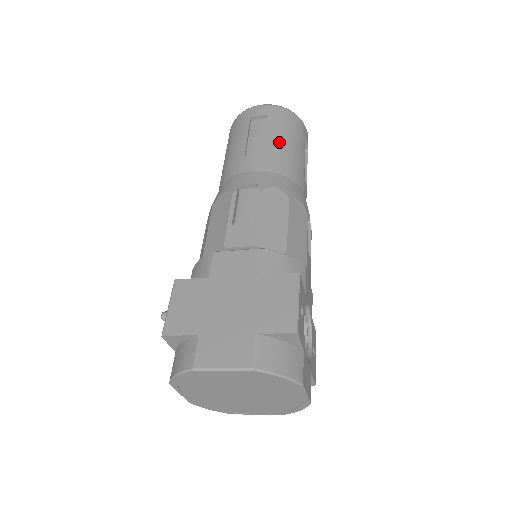
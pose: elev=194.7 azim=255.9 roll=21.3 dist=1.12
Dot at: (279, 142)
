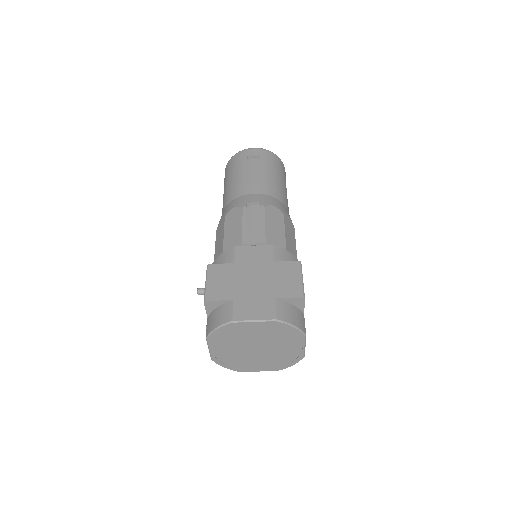
Dot at: (271, 175)
